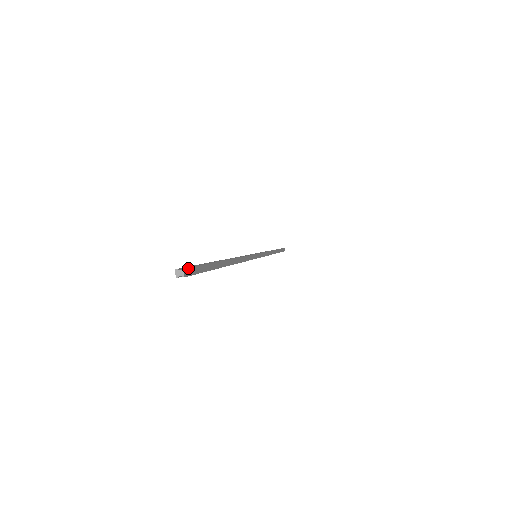
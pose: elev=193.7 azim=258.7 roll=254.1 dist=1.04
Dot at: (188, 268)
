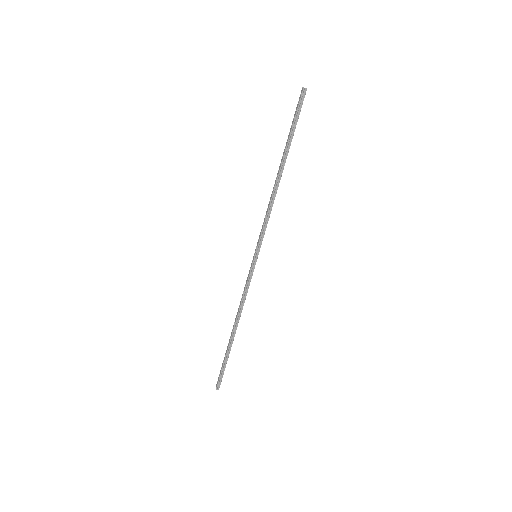
Dot at: (304, 95)
